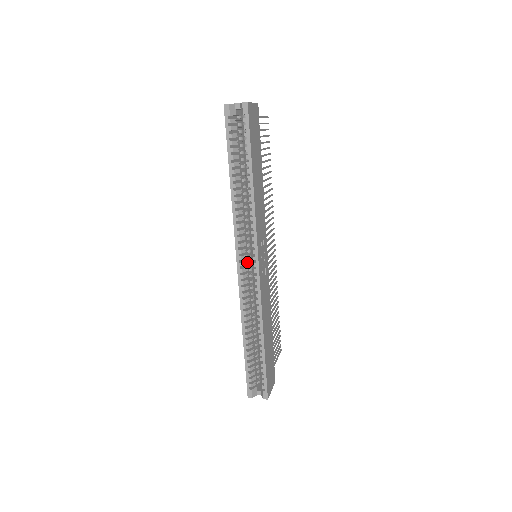
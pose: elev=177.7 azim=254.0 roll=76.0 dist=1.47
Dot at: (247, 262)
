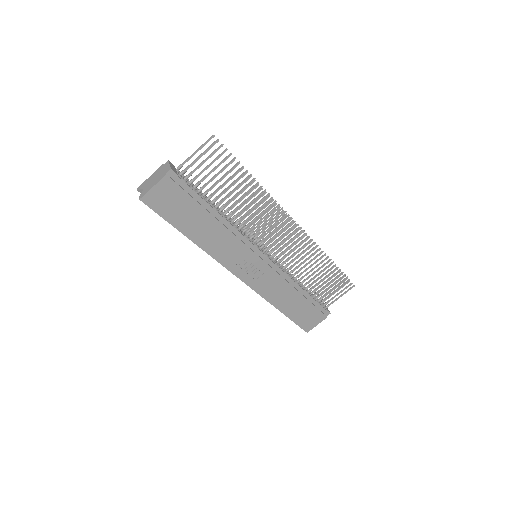
Dot at: occluded
